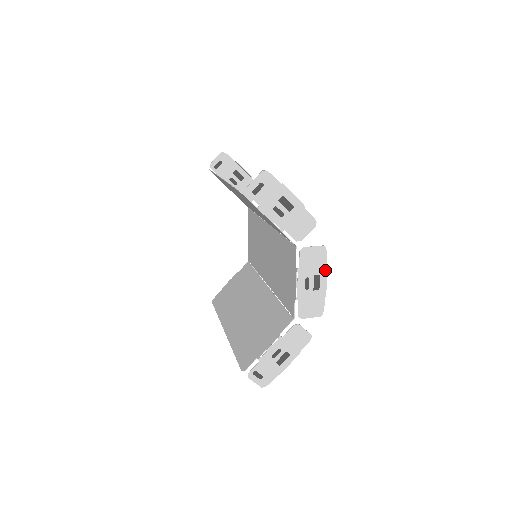
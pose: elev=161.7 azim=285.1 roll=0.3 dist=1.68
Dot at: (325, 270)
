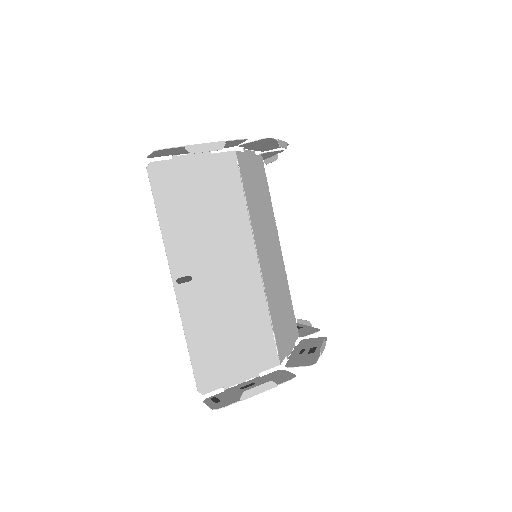
Dot at: occluded
